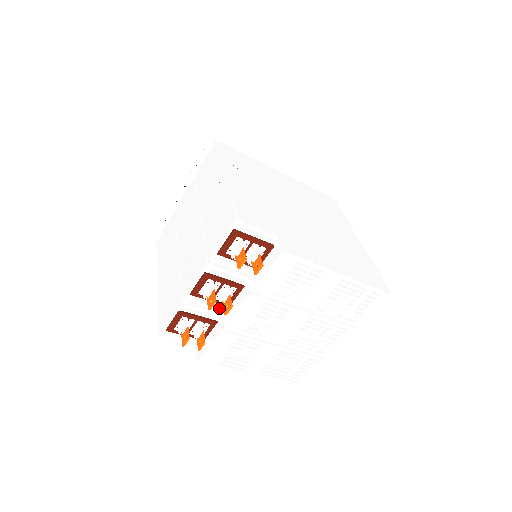
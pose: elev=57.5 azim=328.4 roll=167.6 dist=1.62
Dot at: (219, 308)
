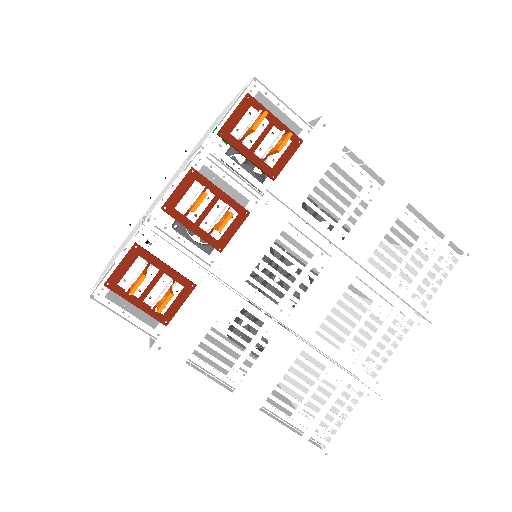
Dot at: (203, 255)
